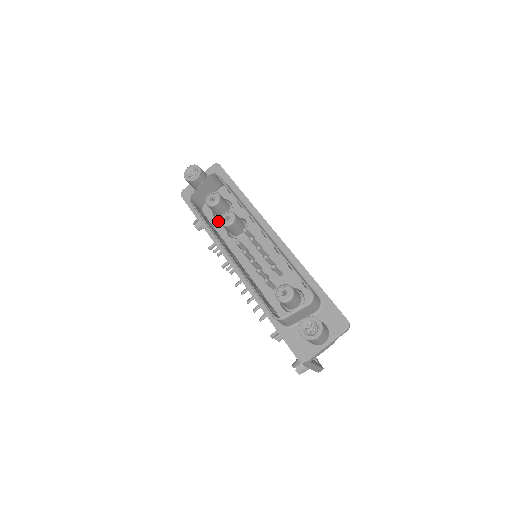
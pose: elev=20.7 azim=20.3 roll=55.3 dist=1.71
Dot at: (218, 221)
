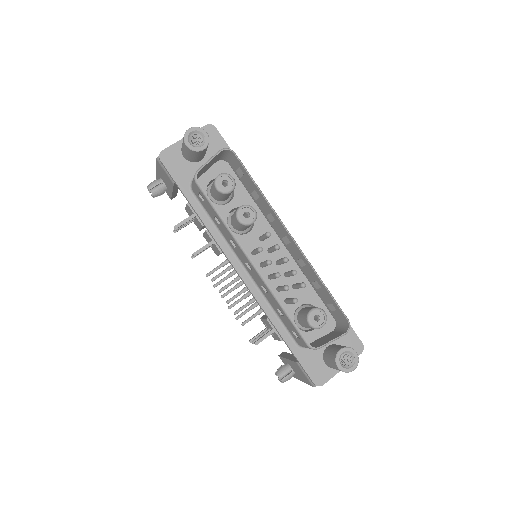
Dot at: occluded
